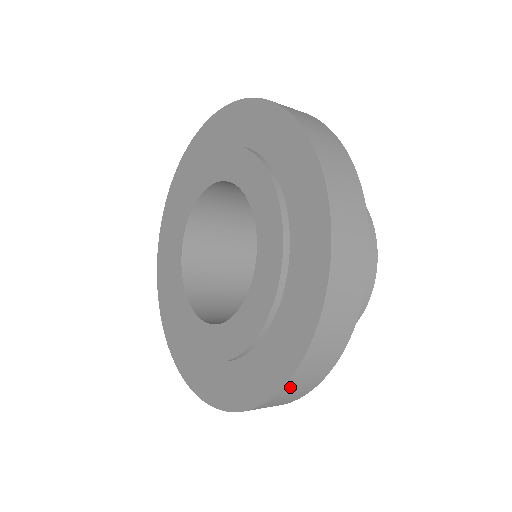
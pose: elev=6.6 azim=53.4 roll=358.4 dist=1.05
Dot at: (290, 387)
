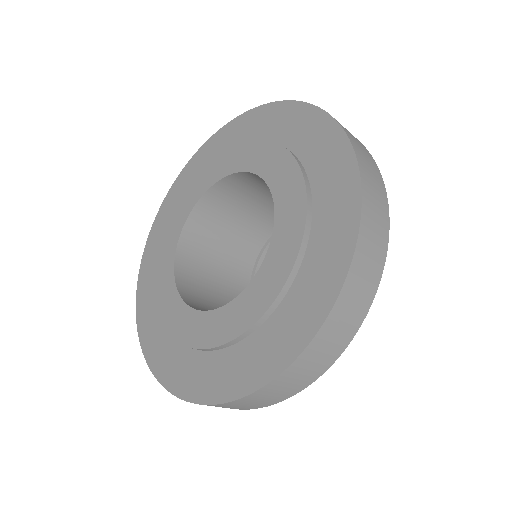
Dot at: (364, 169)
